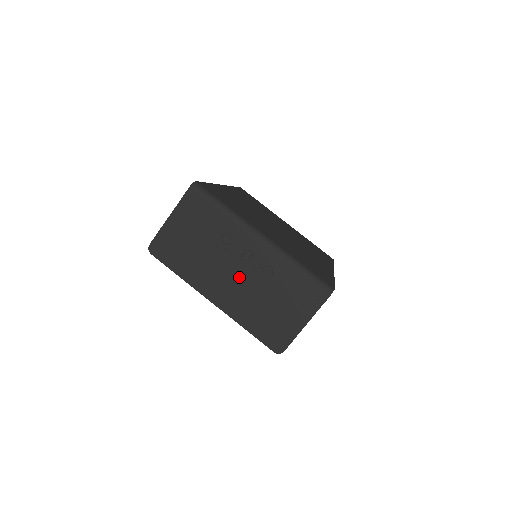
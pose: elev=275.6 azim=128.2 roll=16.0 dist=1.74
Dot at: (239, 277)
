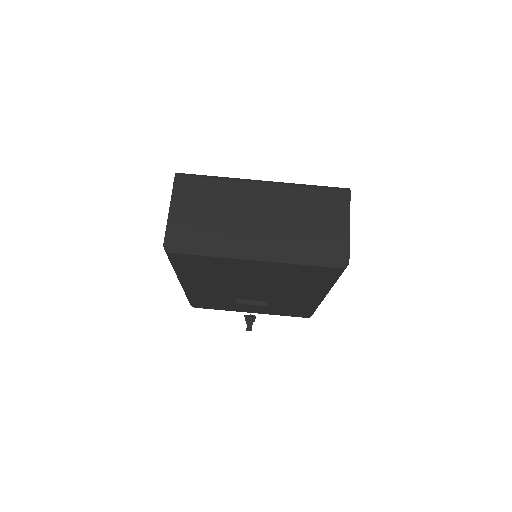
Dot at: (265, 223)
